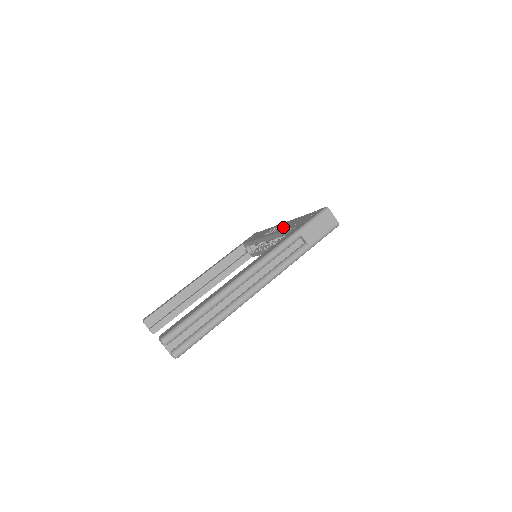
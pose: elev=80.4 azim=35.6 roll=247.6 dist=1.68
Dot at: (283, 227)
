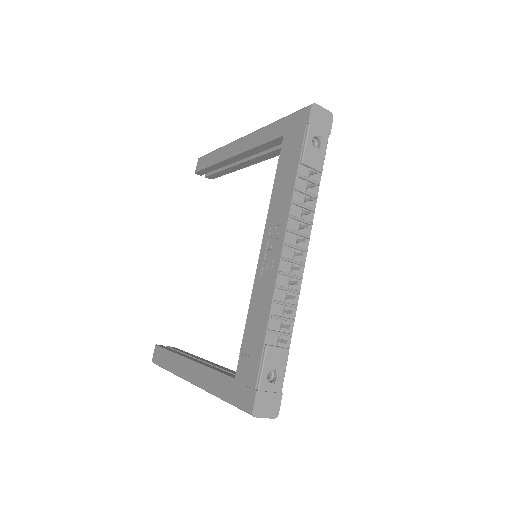
Dot at: (258, 301)
